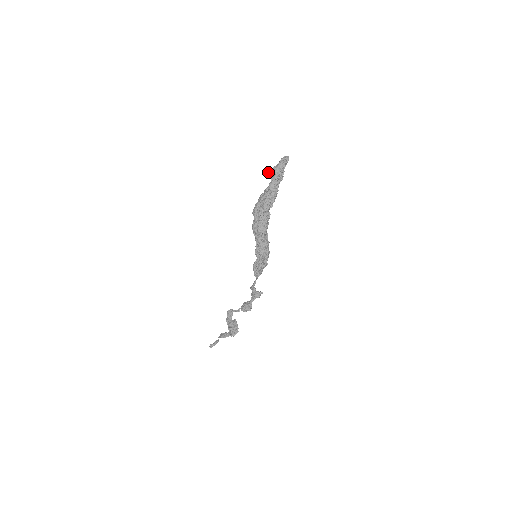
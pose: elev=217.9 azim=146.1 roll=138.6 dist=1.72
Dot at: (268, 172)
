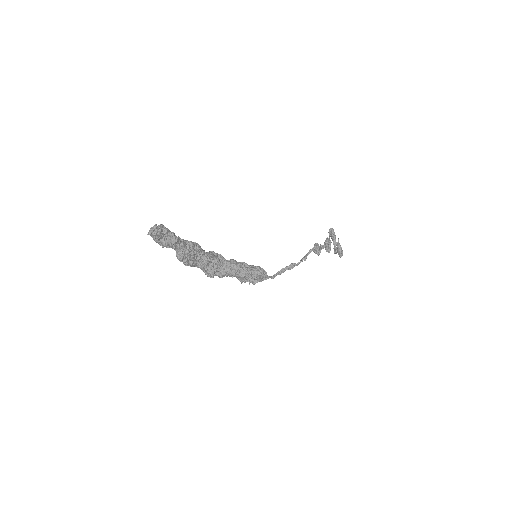
Dot at: occluded
